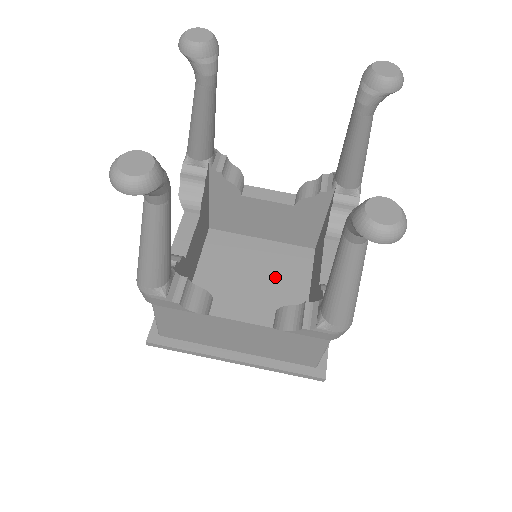
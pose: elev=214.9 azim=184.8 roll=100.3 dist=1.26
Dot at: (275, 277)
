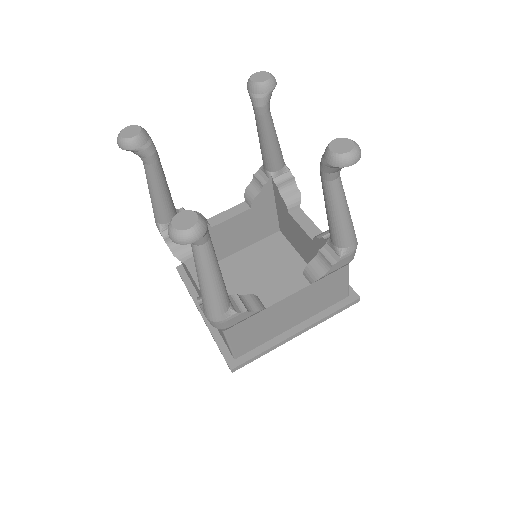
Dot at: (272, 266)
